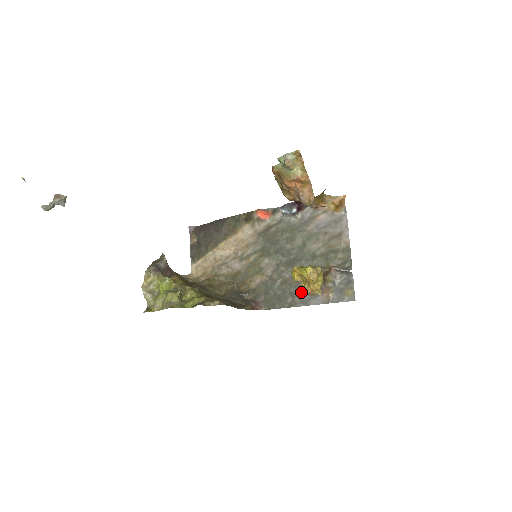
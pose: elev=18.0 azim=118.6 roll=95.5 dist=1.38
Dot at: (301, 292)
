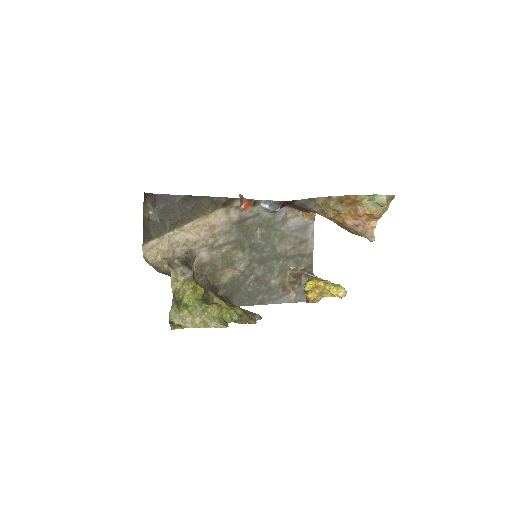
Dot at: (310, 302)
